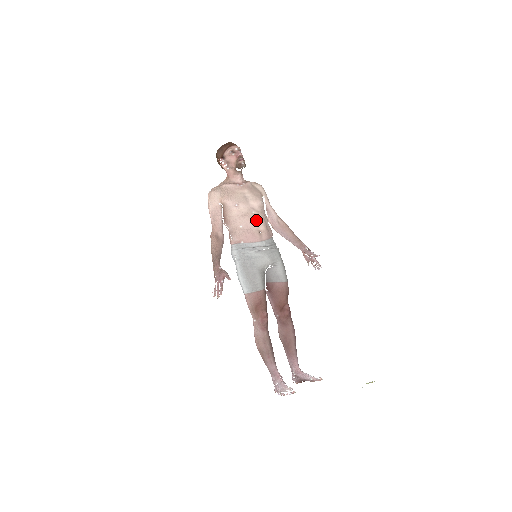
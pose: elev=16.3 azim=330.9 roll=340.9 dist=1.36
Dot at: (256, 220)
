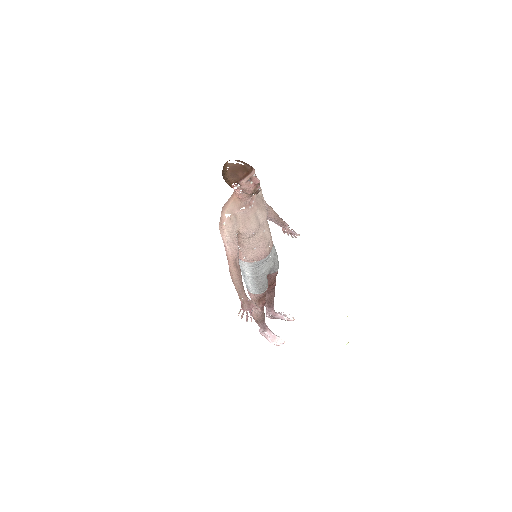
Dot at: (267, 239)
